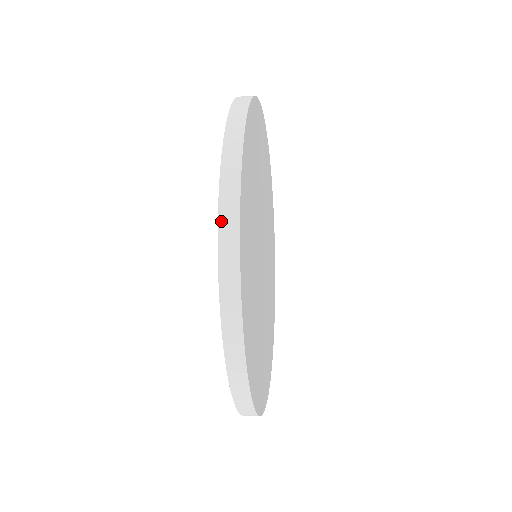
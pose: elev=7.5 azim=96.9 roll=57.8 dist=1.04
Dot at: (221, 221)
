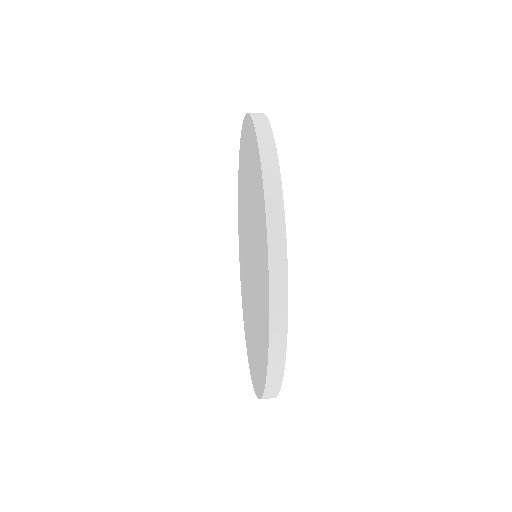
Dot at: (270, 365)
